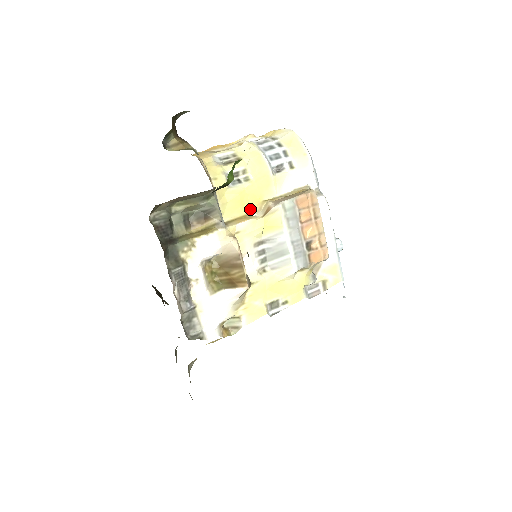
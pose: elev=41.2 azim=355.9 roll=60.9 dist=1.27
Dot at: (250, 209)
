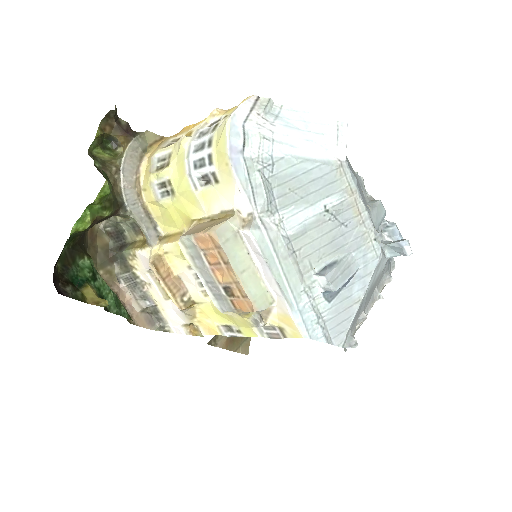
Dot at: (183, 226)
